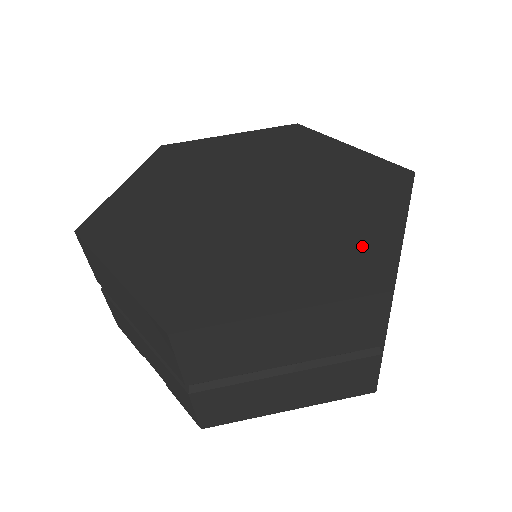
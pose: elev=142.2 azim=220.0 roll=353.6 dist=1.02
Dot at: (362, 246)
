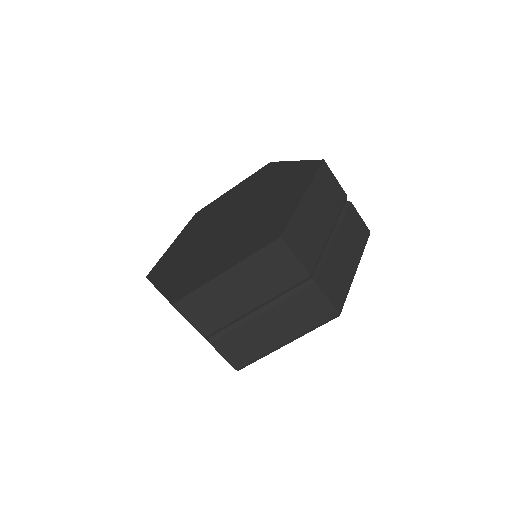
Dot at: (275, 220)
